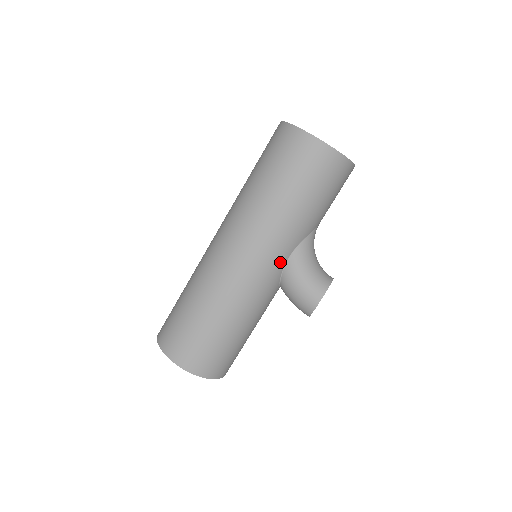
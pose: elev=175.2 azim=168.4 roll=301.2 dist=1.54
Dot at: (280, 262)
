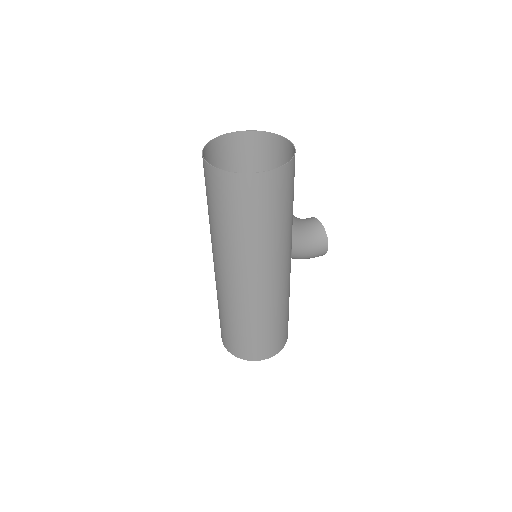
Dot at: (290, 255)
